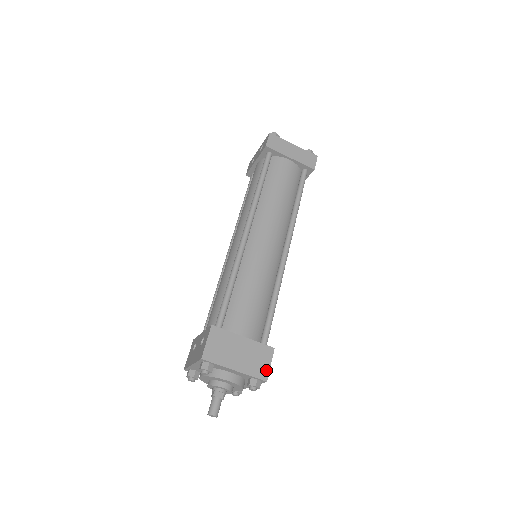
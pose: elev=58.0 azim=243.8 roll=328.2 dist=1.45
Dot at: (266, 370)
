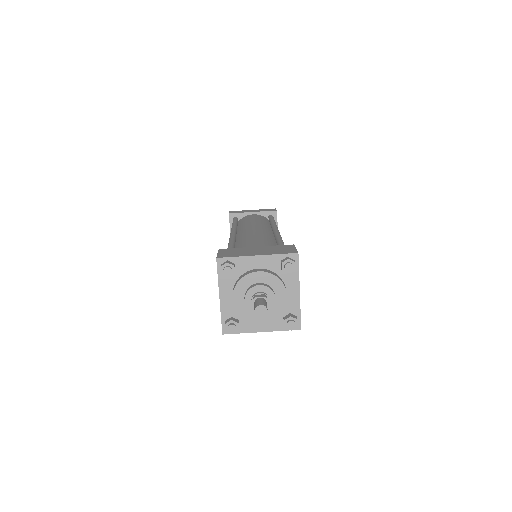
Dot at: (293, 250)
